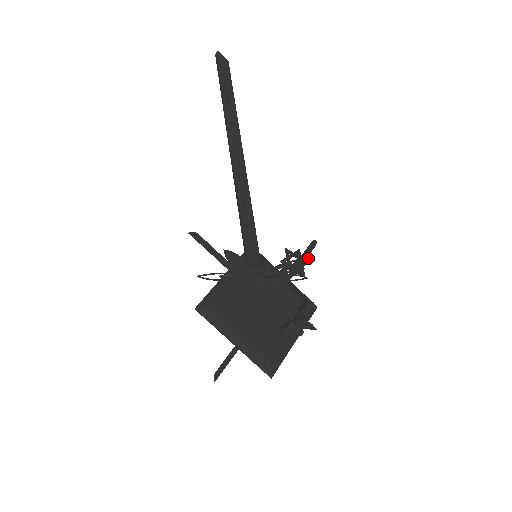
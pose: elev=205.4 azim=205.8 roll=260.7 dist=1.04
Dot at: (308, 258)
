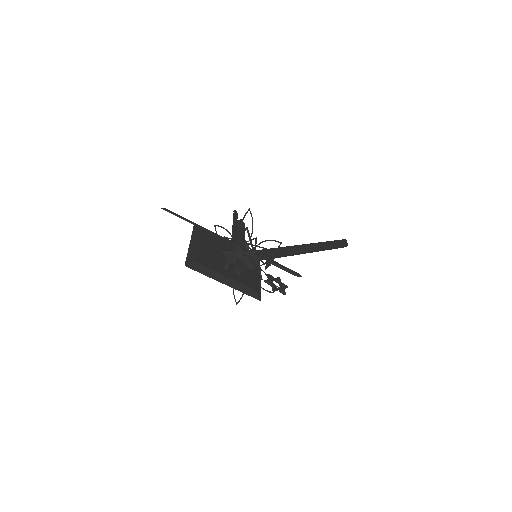
Dot at: (281, 242)
